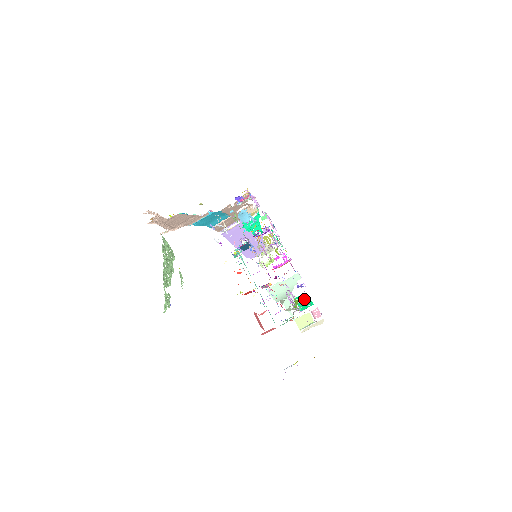
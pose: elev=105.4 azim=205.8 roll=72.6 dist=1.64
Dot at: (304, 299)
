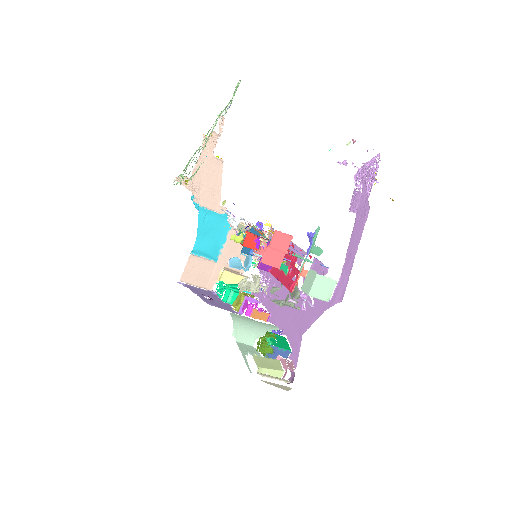
Dot at: (280, 339)
